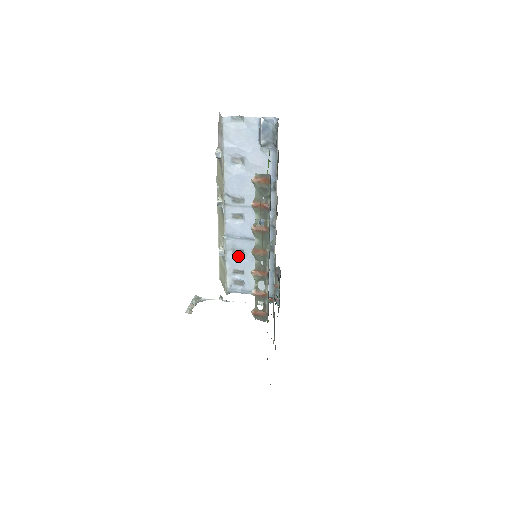
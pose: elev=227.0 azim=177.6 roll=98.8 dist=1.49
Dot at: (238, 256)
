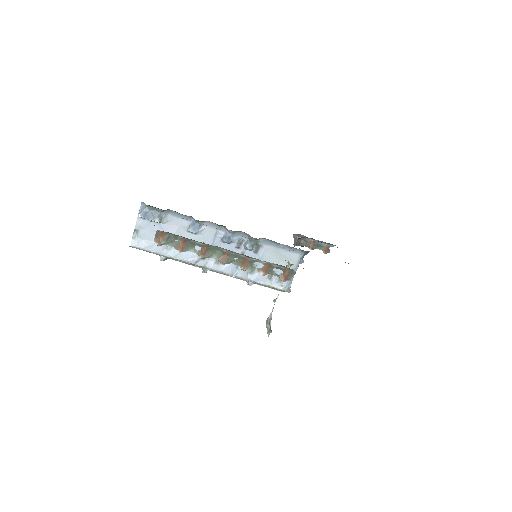
Dot at: (256, 271)
